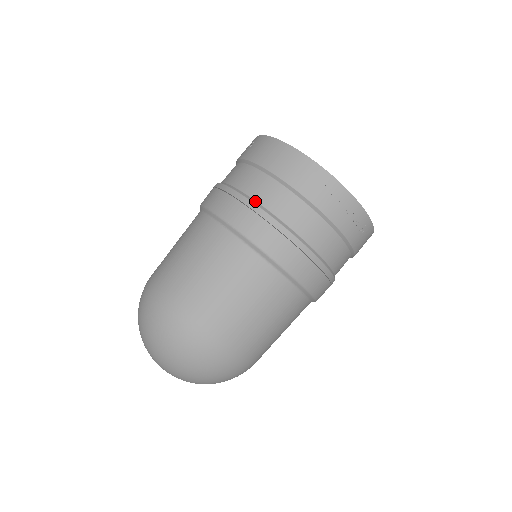
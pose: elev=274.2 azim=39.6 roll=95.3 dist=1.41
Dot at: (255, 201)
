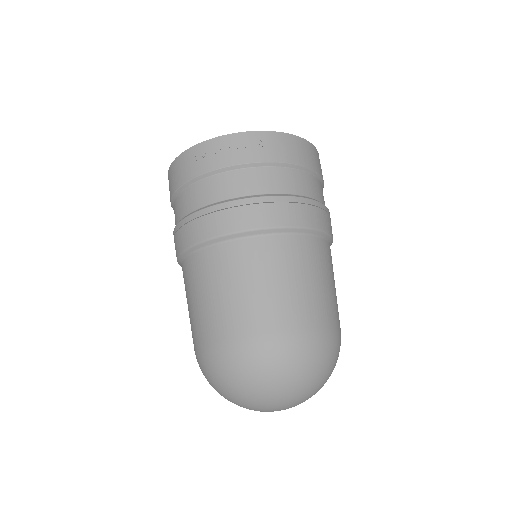
Dot at: occluded
